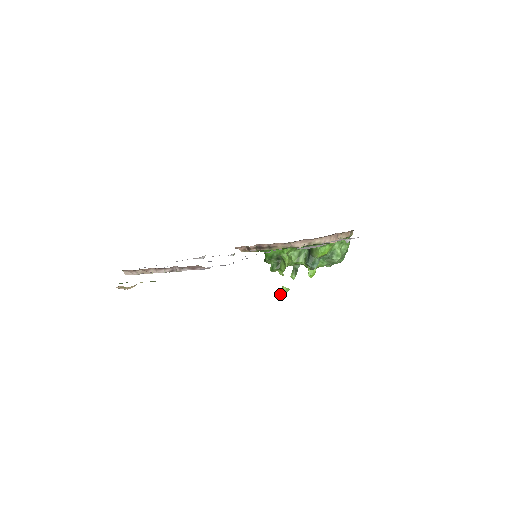
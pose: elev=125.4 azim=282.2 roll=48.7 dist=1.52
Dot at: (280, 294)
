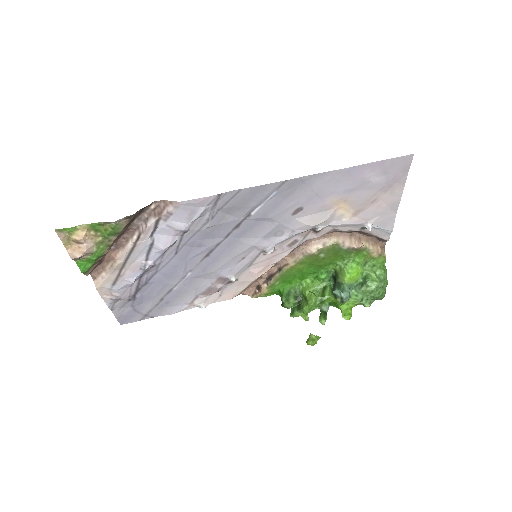
Dot at: (307, 343)
